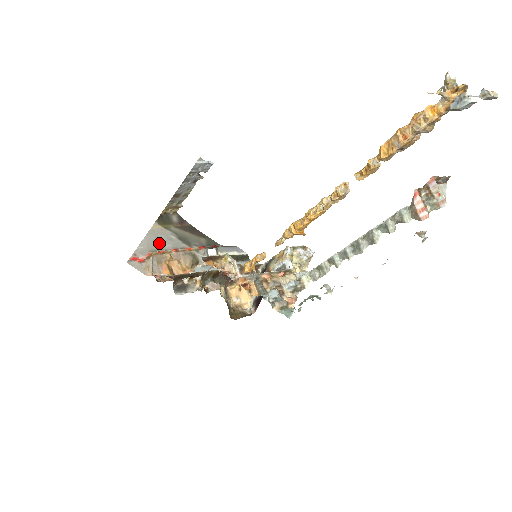
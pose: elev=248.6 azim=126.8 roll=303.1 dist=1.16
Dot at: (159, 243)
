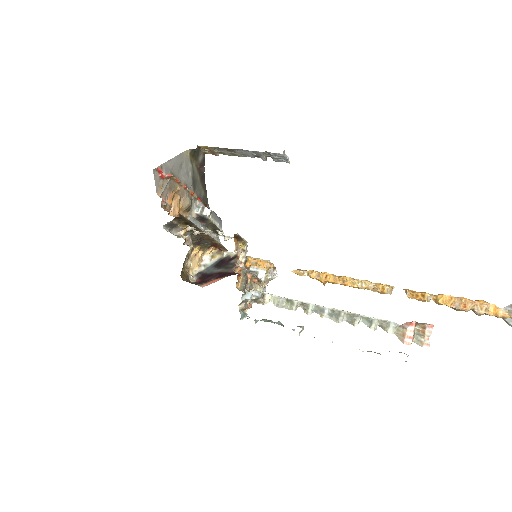
Dot at: (180, 170)
